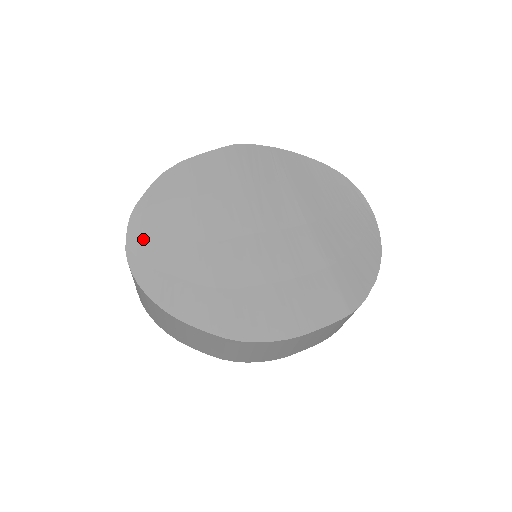
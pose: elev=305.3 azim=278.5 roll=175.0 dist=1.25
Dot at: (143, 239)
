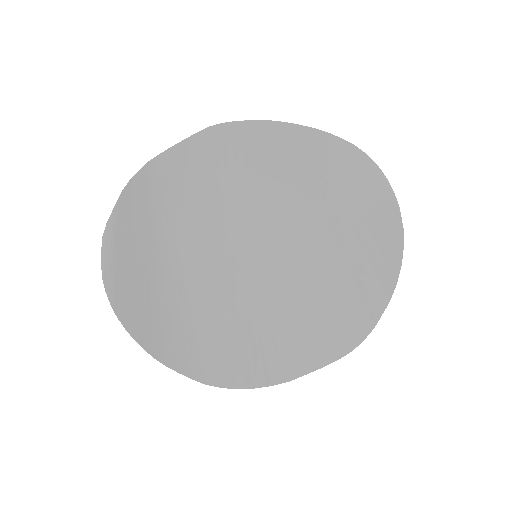
Dot at: (118, 265)
